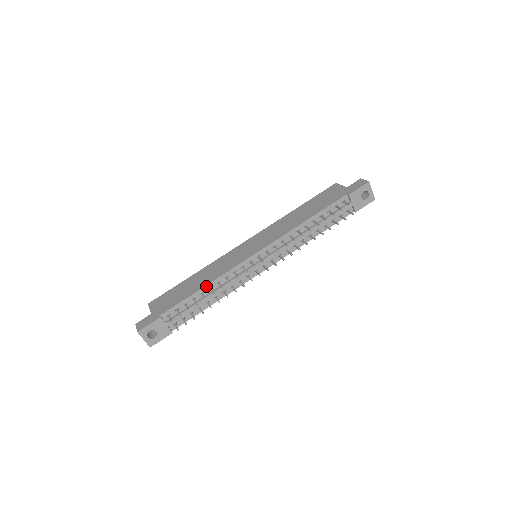
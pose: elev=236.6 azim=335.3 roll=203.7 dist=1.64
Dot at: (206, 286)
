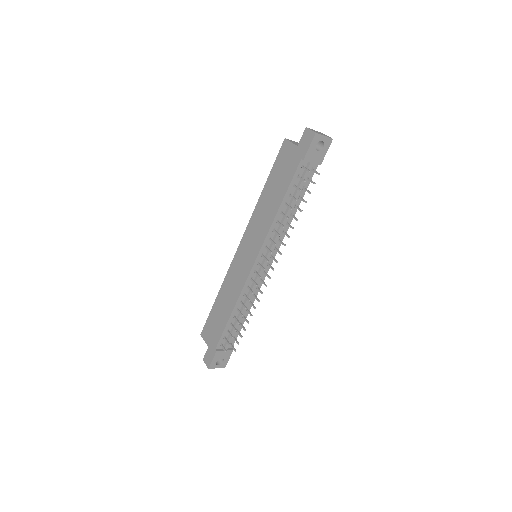
Dot at: (233, 311)
